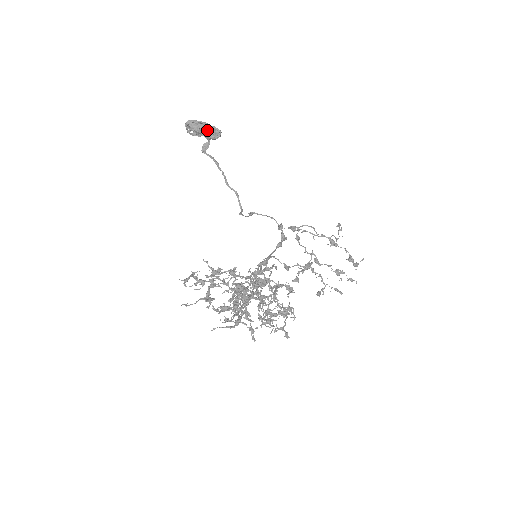
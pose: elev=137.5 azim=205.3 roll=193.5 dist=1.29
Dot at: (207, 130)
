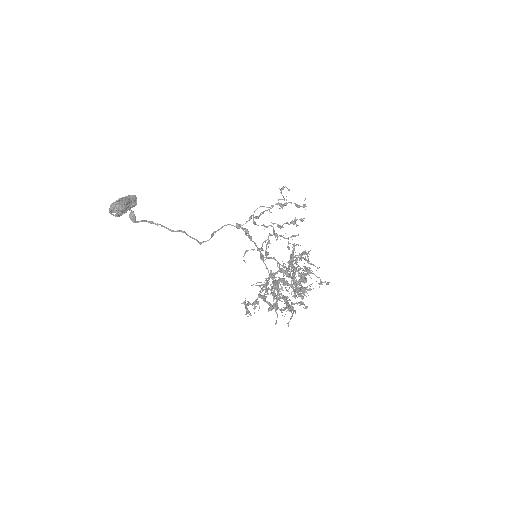
Dot at: (128, 202)
